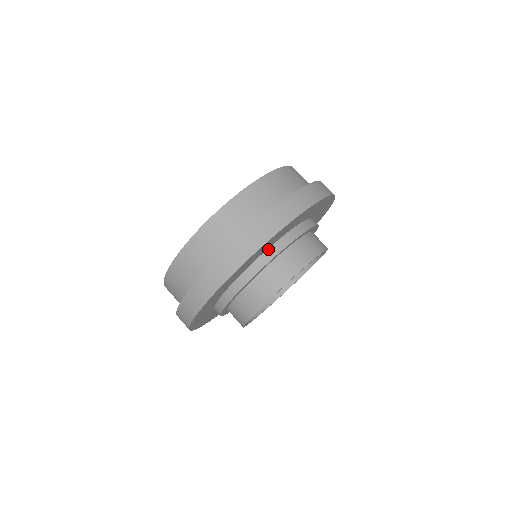
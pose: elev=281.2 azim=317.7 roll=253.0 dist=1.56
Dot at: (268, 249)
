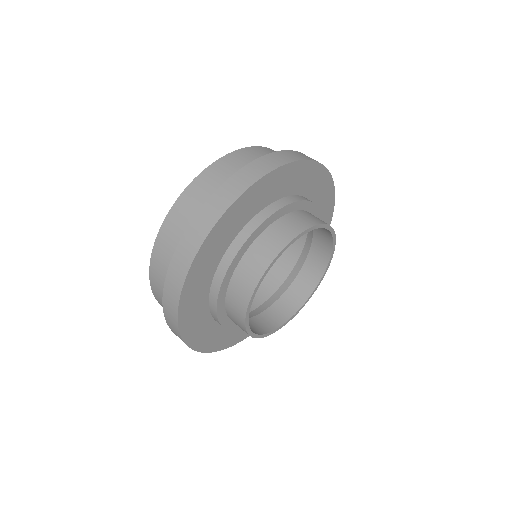
Dot at: (228, 248)
